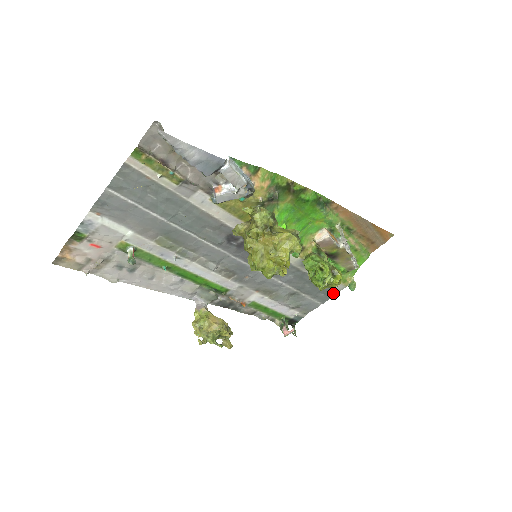
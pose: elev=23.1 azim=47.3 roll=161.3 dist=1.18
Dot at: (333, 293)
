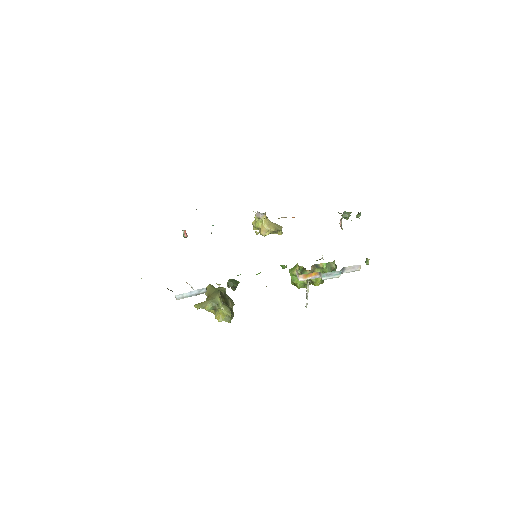
Dot at: occluded
